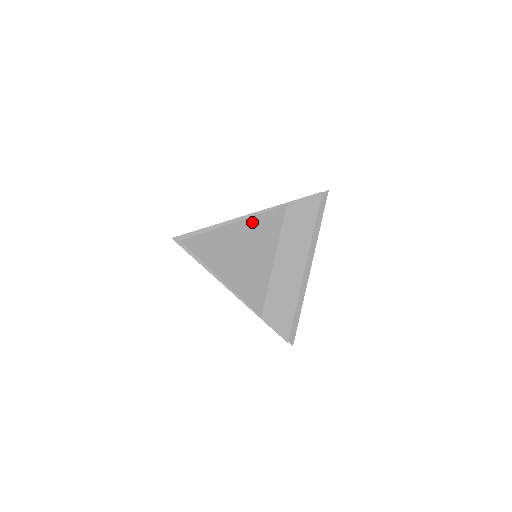
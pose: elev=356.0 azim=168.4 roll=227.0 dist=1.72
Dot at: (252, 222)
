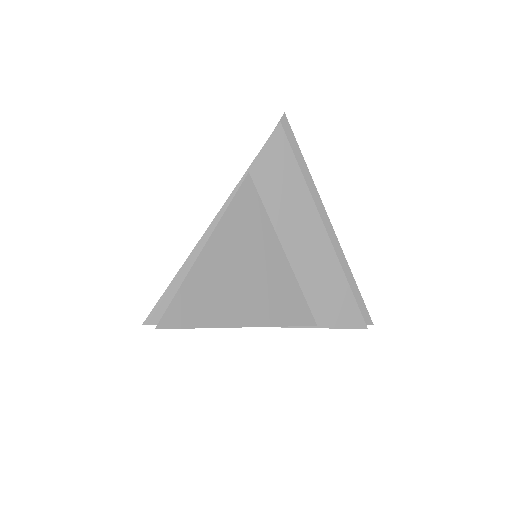
Dot at: (224, 229)
